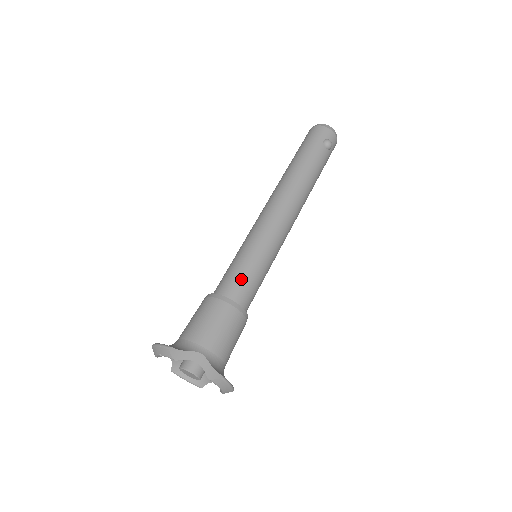
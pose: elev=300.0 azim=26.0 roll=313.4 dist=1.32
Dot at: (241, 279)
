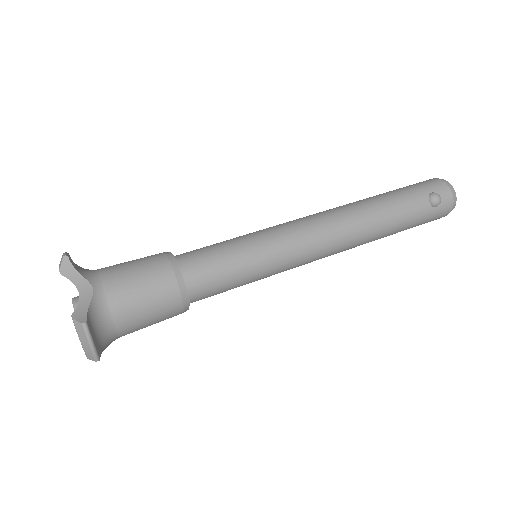
Dot at: (210, 256)
